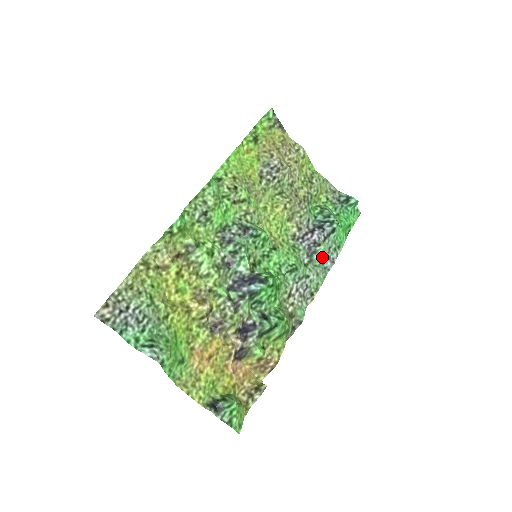
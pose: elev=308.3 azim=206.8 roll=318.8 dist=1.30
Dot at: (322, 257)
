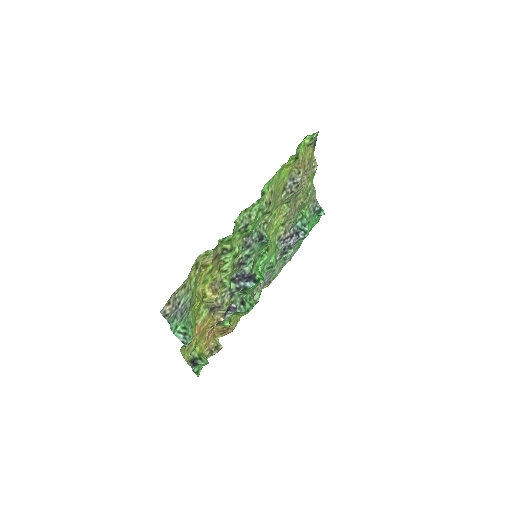
Dot at: (287, 256)
